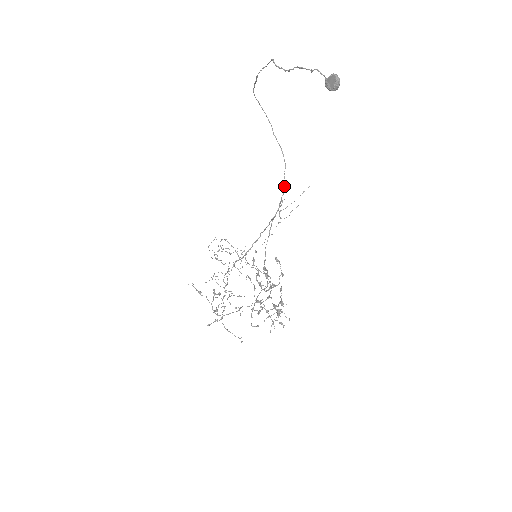
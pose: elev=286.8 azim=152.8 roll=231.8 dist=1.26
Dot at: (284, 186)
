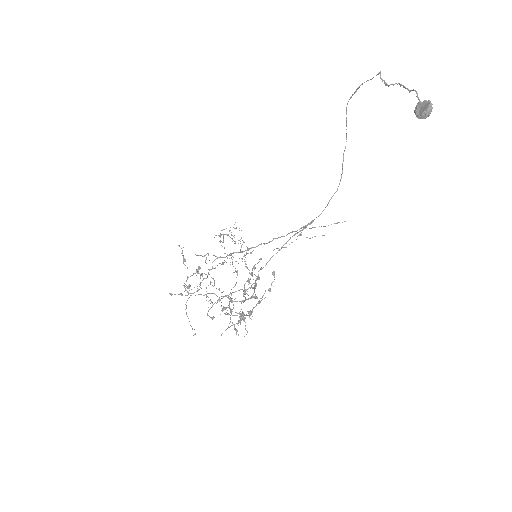
Dot at: (324, 209)
